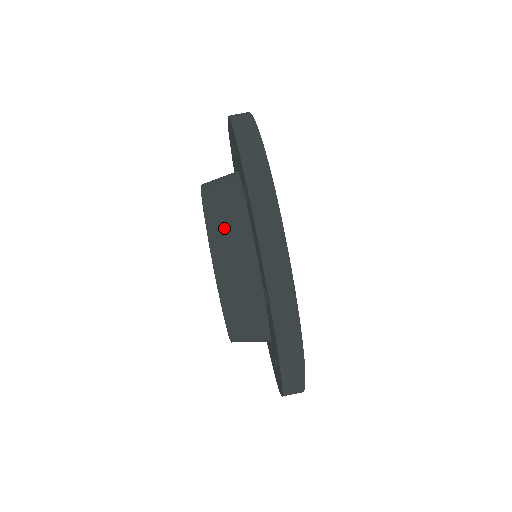
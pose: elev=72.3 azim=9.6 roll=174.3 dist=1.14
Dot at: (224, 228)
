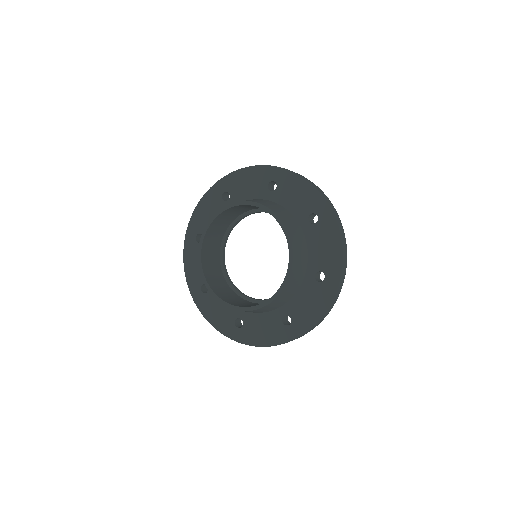
Dot at: (295, 234)
